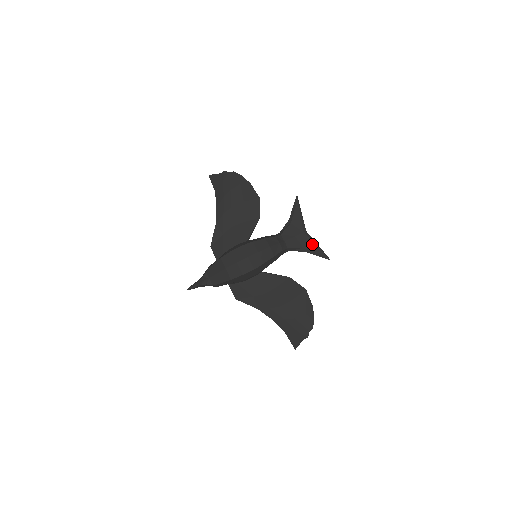
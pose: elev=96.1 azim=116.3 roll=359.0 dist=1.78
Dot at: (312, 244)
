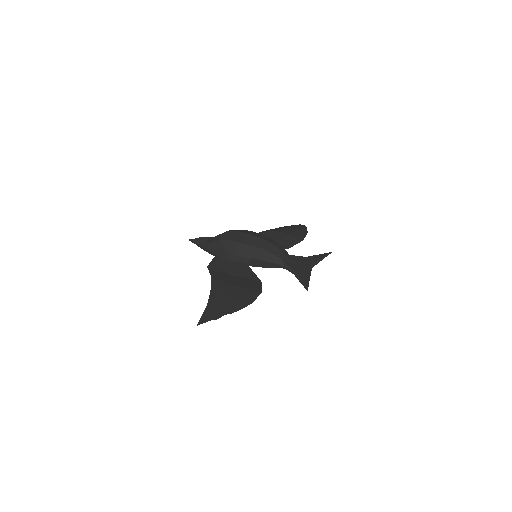
Dot at: (306, 274)
